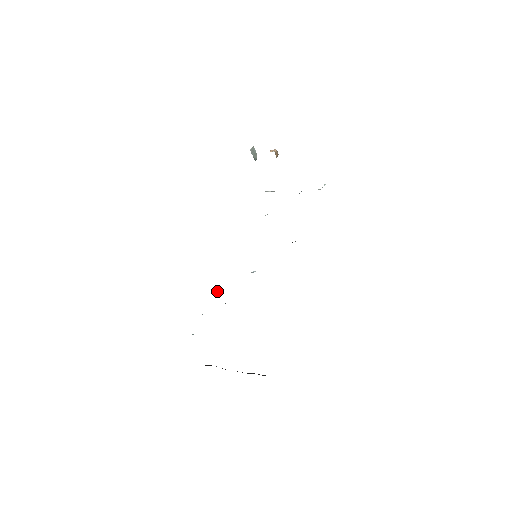
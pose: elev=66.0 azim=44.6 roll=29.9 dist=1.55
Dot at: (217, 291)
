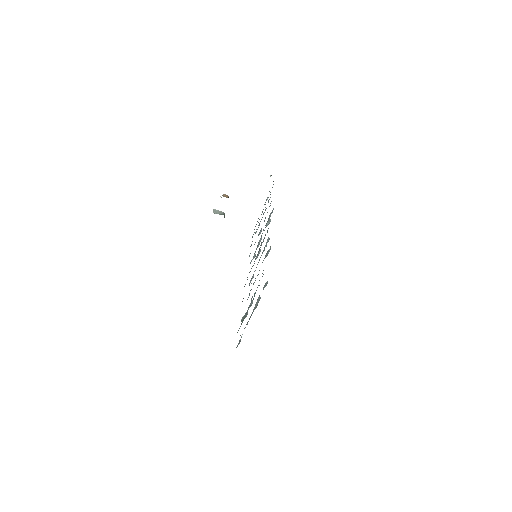
Dot at: occluded
